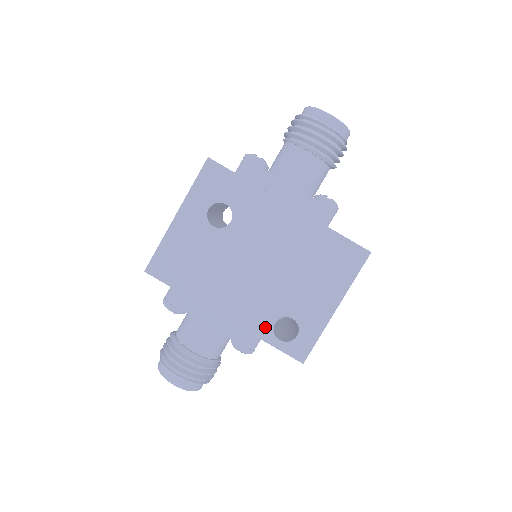
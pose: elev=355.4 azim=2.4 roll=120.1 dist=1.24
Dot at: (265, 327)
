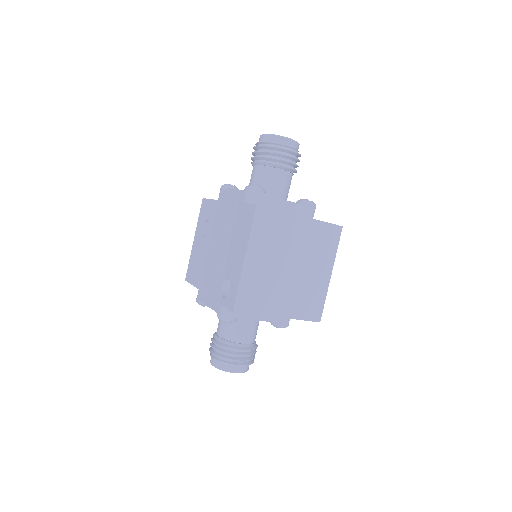
Dot at: (219, 291)
